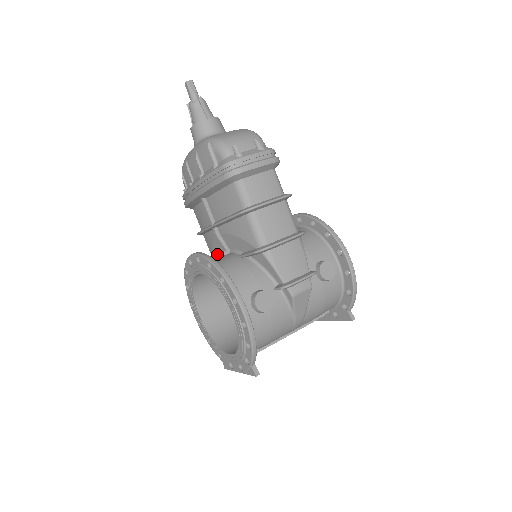
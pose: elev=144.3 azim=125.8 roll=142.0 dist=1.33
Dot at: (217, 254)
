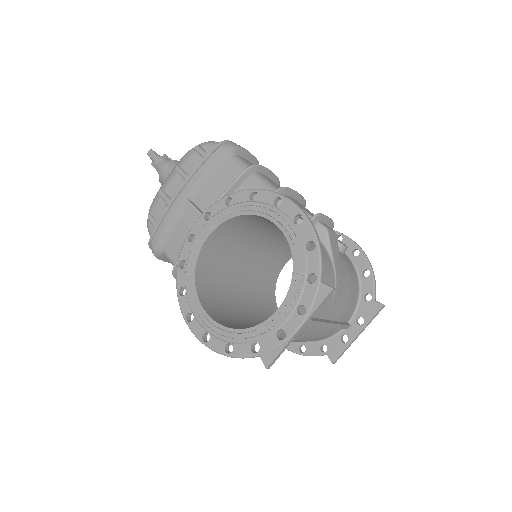
Dot at: occluded
